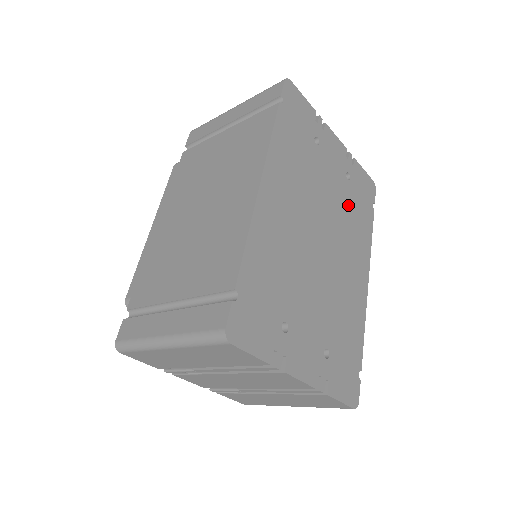
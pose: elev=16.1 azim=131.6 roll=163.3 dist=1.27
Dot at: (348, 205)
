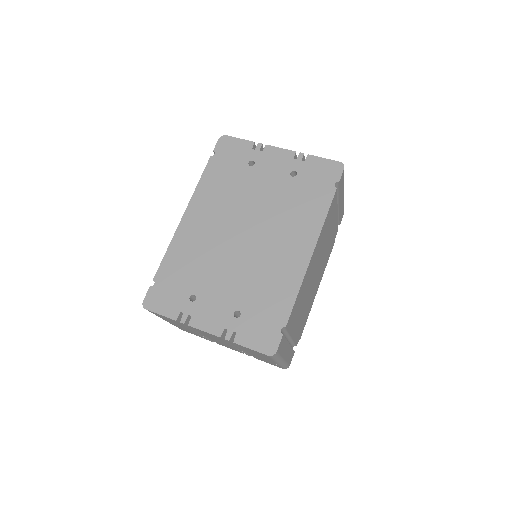
Dot at: (289, 197)
